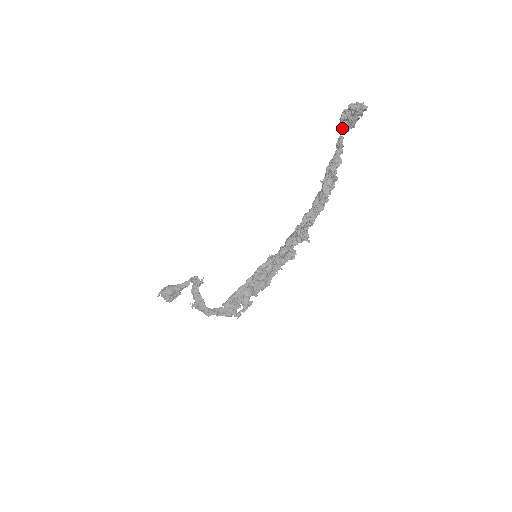
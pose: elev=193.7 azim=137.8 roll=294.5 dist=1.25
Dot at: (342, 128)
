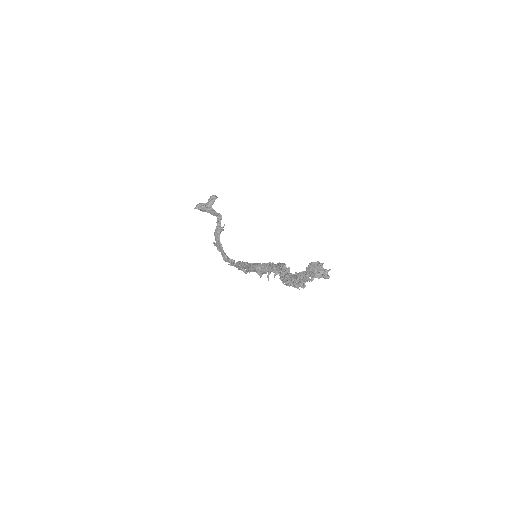
Dot at: (307, 274)
